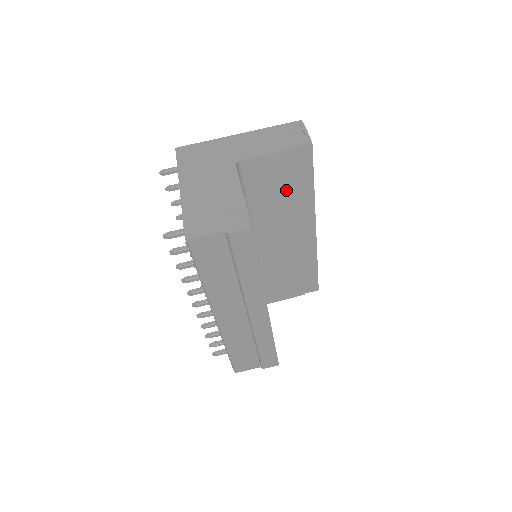
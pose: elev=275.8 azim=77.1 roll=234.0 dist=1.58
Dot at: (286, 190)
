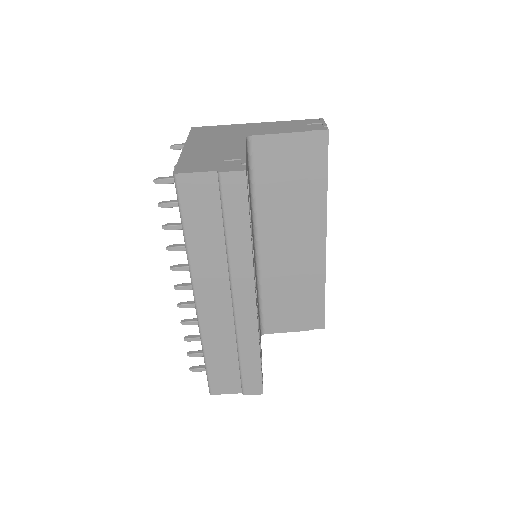
Dot at: (297, 183)
